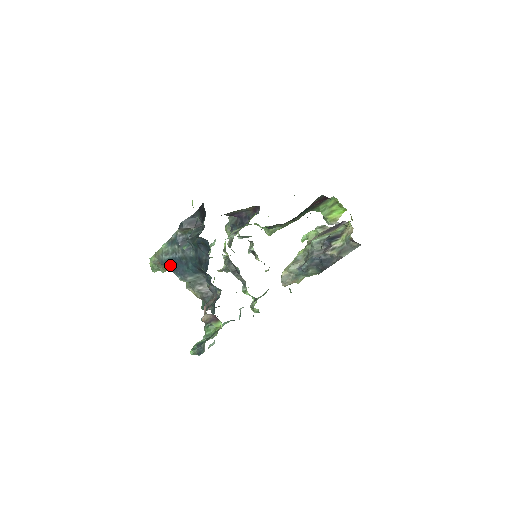
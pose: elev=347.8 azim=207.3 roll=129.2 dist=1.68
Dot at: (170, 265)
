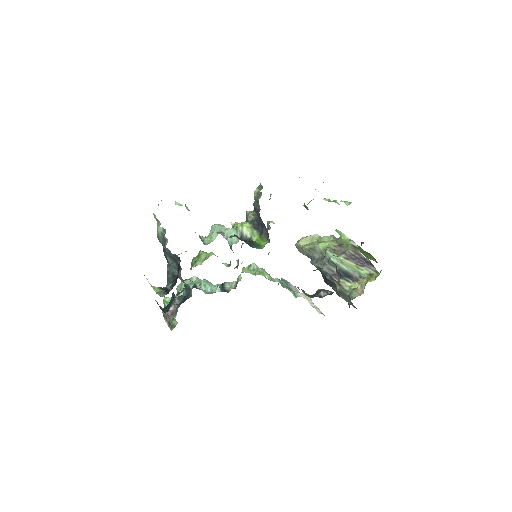
Dot at: occluded
